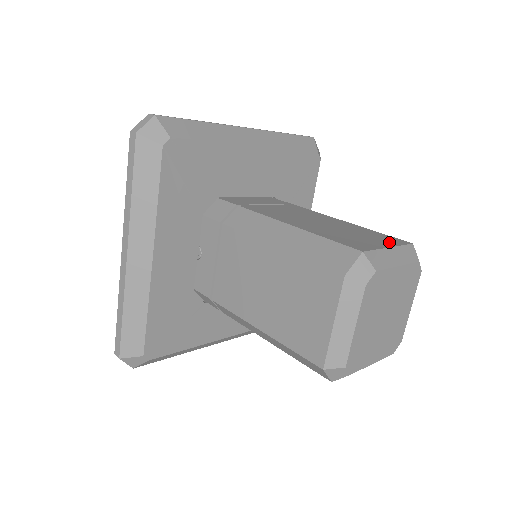
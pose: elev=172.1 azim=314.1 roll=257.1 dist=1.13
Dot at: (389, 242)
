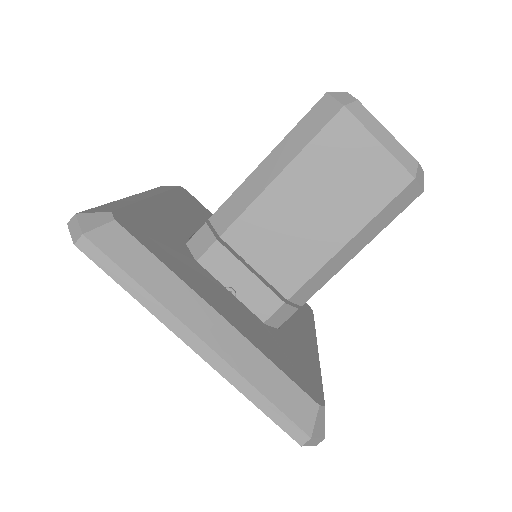
Dot at: occluded
